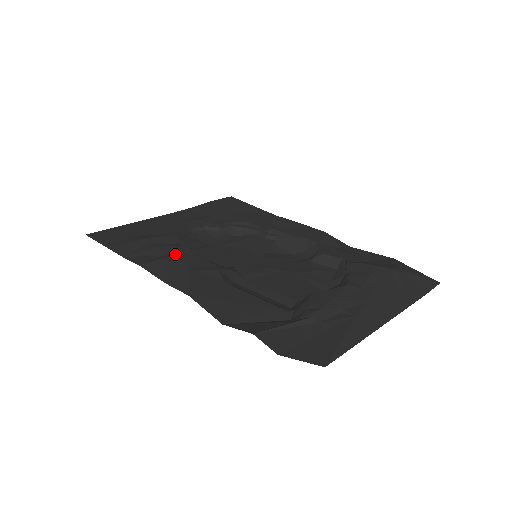
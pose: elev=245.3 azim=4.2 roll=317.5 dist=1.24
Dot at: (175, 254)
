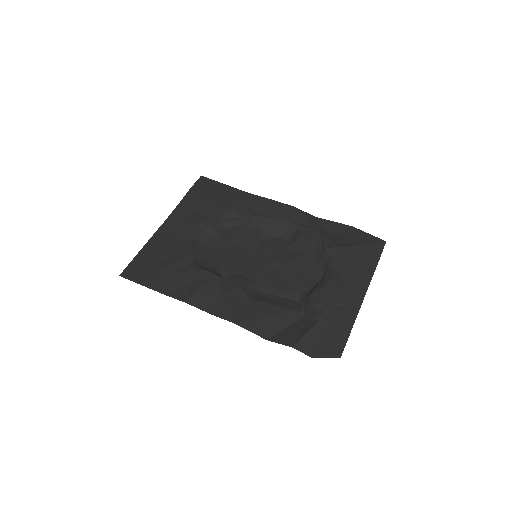
Dot at: (203, 281)
